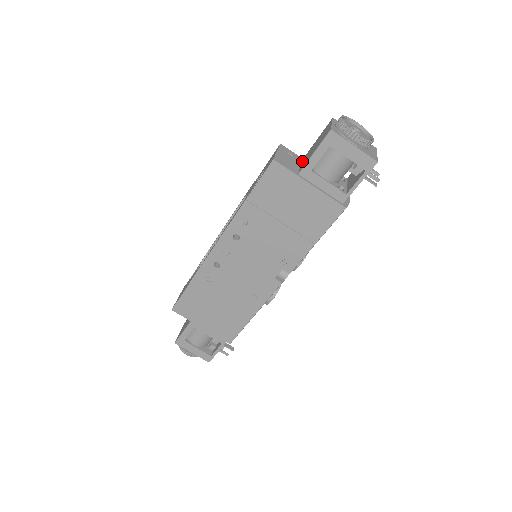
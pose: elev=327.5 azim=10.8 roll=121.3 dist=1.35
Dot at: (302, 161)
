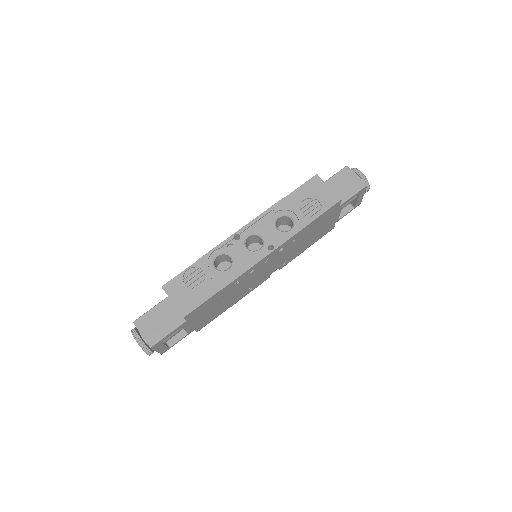
Dot at: occluded
